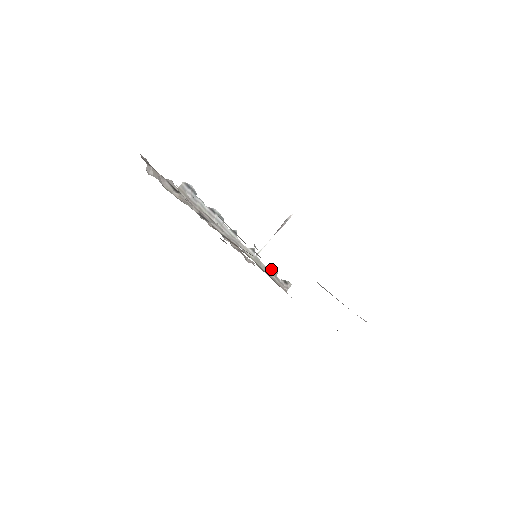
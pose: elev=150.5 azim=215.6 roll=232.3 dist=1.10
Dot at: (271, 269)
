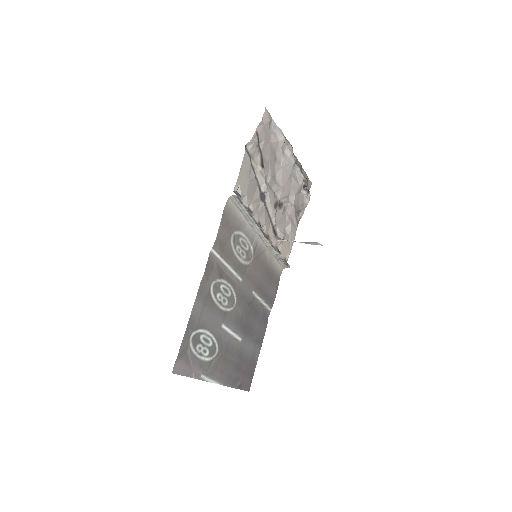
Dot at: (279, 255)
